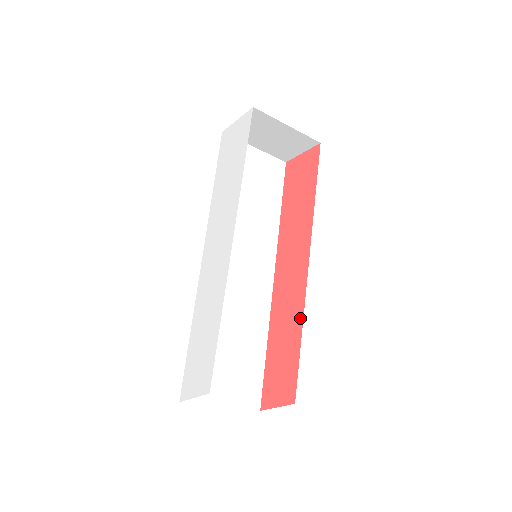
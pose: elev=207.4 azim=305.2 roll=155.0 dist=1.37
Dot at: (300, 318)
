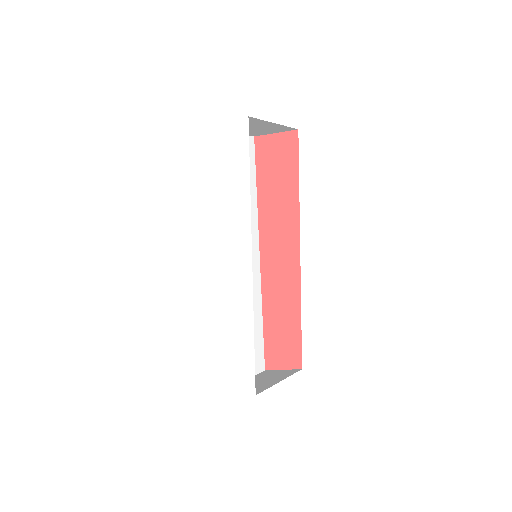
Dot at: (297, 301)
